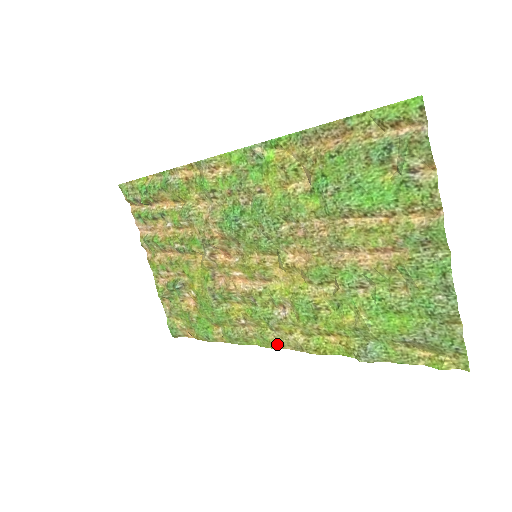
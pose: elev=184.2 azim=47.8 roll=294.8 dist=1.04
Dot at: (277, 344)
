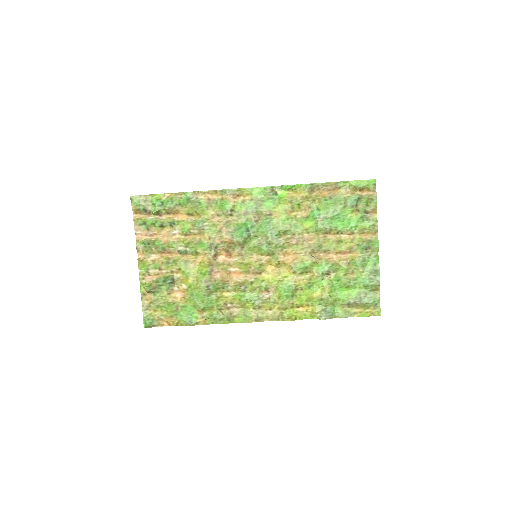
Dot at: (258, 318)
